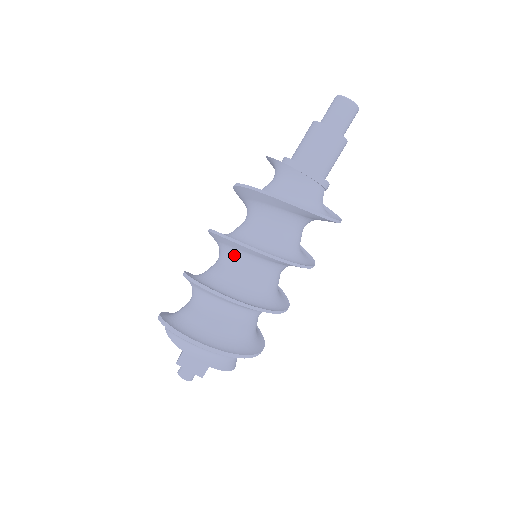
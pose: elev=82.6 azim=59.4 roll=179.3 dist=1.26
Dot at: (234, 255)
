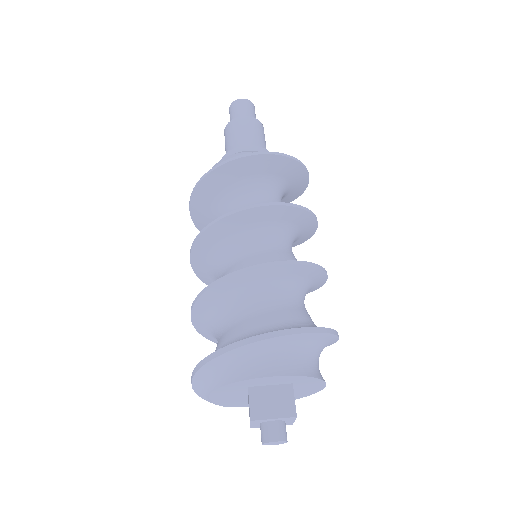
Dot at: (231, 247)
